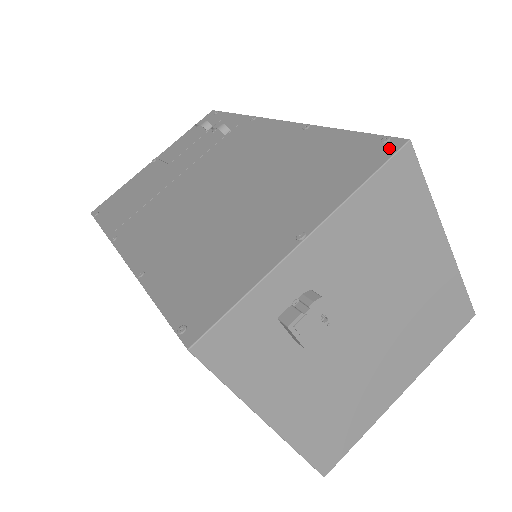
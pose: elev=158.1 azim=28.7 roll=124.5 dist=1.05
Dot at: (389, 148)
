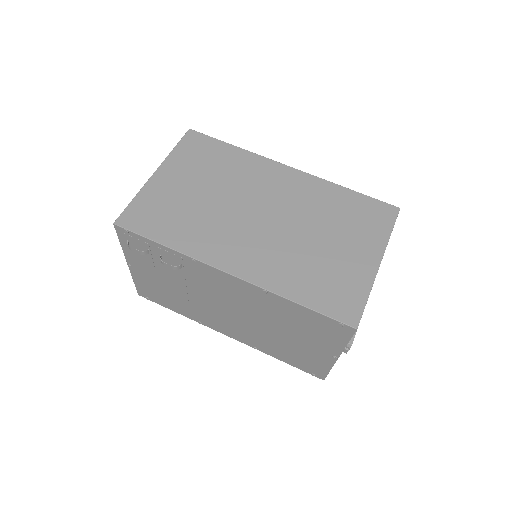
Dot at: (348, 331)
